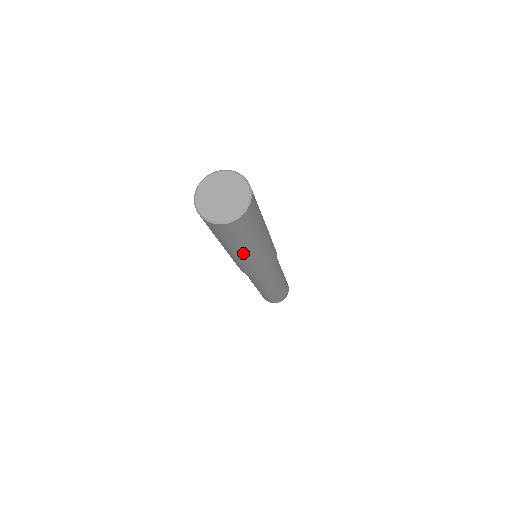
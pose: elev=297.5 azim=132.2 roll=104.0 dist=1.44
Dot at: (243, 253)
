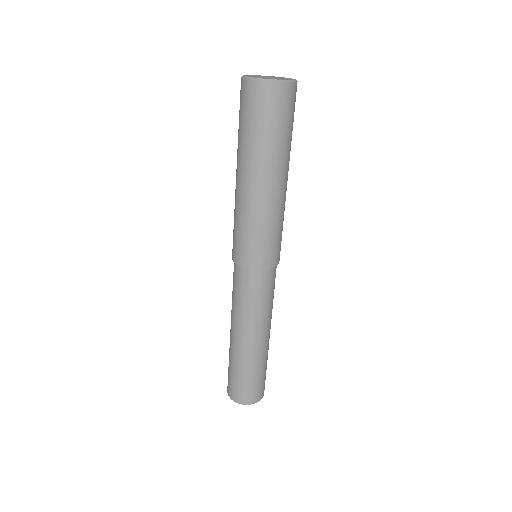
Dot at: (273, 178)
